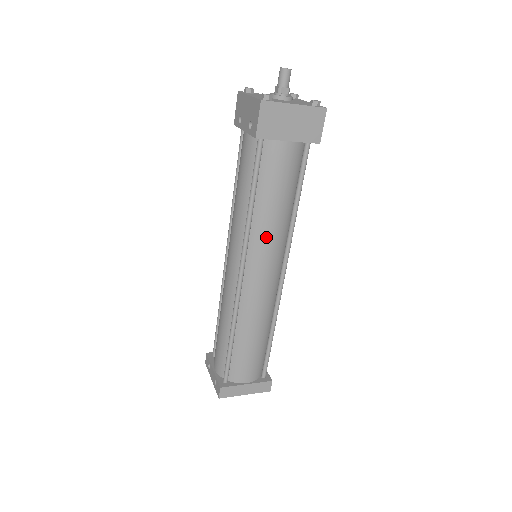
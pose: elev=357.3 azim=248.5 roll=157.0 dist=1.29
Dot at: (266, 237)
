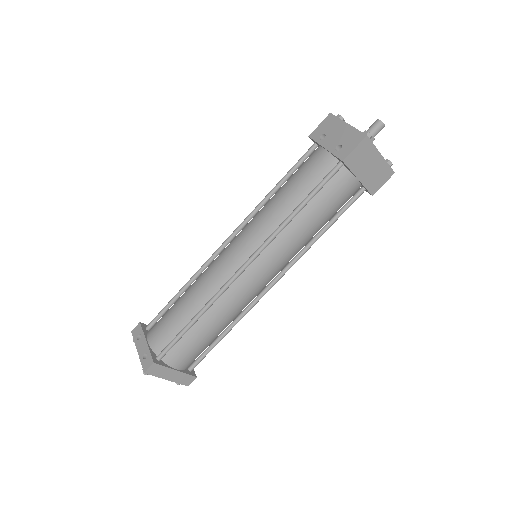
Dot at: (288, 245)
